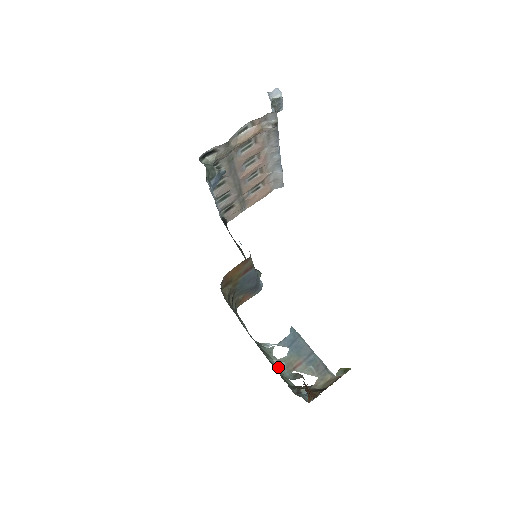
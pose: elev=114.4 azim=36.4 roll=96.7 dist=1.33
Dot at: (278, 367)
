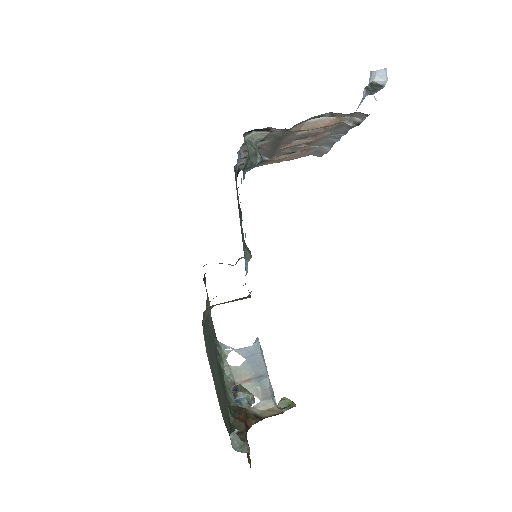
Dot at: (226, 374)
